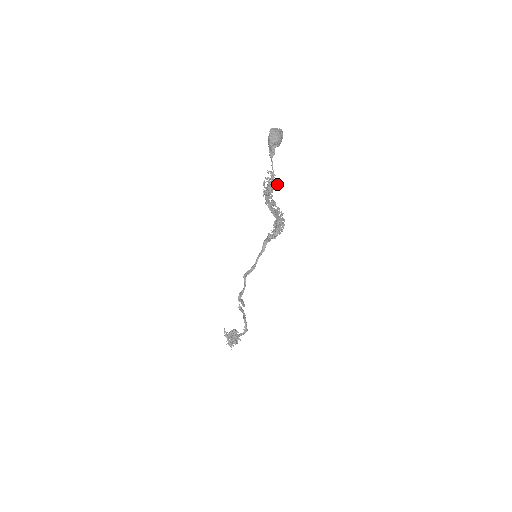
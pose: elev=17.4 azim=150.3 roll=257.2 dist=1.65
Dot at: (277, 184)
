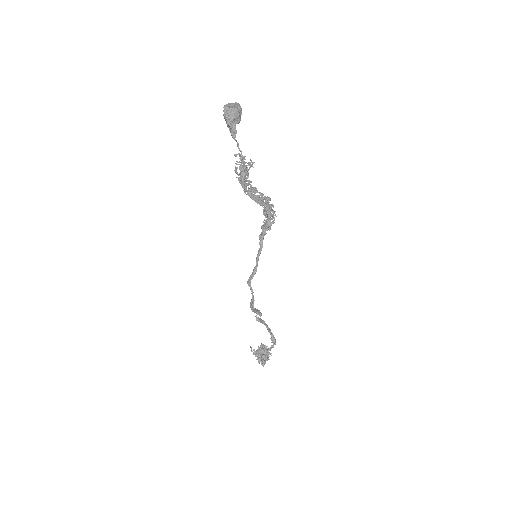
Dot at: (250, 166)
